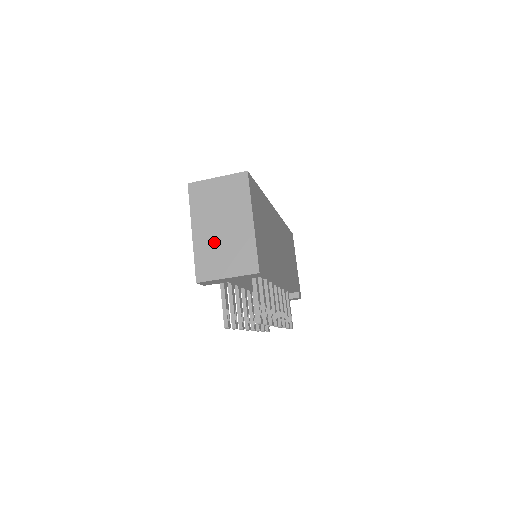
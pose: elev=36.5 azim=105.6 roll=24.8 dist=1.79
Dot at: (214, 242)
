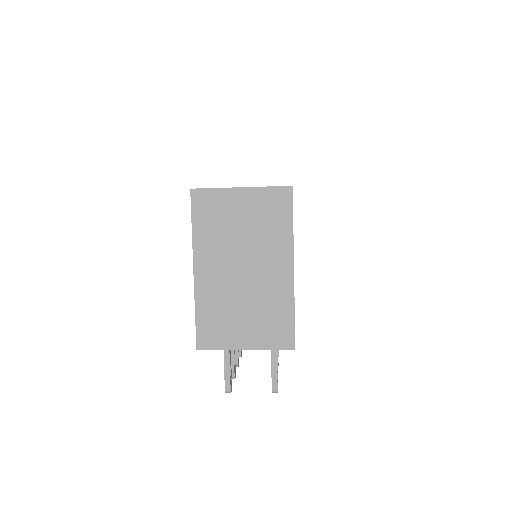
Dot at: (229, 293)
